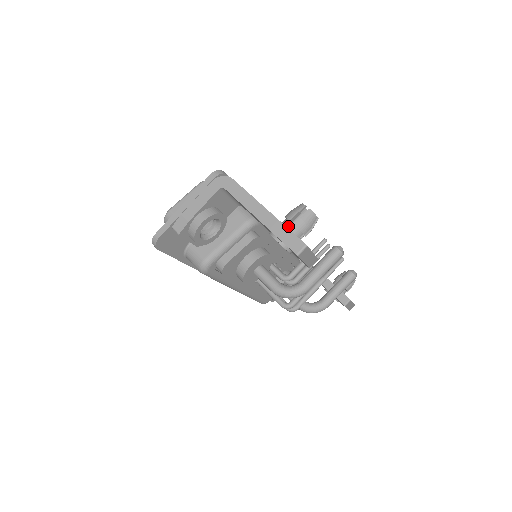
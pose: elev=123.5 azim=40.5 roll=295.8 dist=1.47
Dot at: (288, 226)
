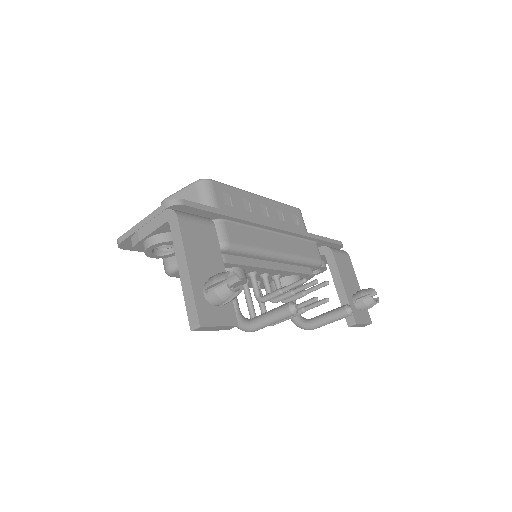
Dot at: (204, 291)
